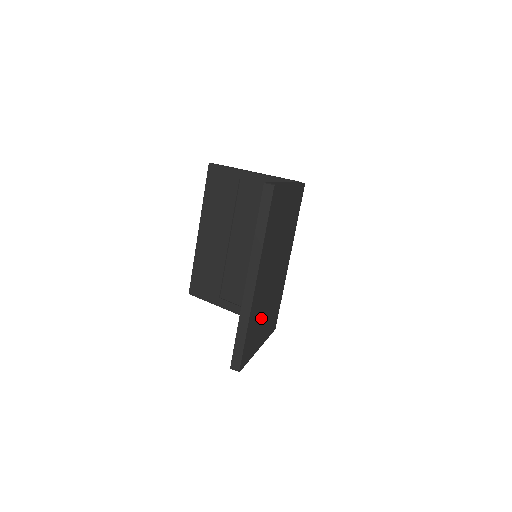
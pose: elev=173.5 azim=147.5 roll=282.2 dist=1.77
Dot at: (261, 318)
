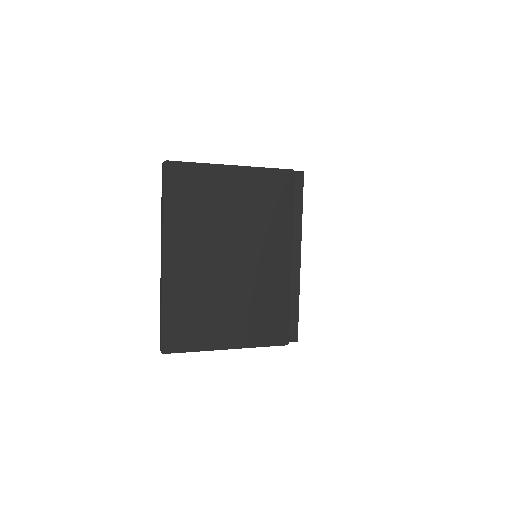
Dot at: (211, 309)
